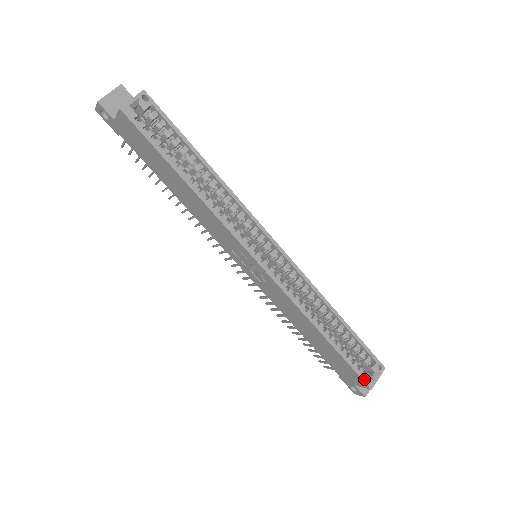
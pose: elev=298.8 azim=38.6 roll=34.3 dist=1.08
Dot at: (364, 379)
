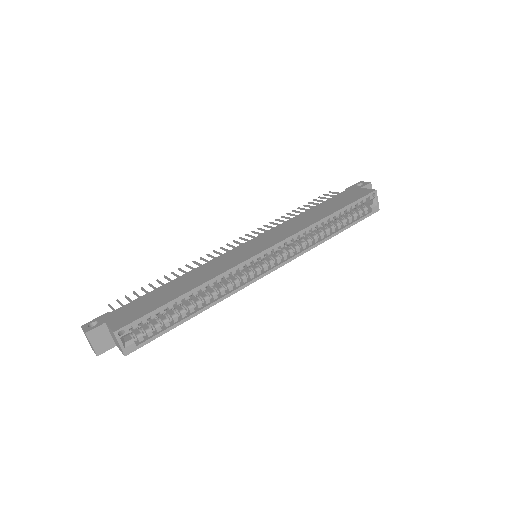
Dot at: (372, 213)
